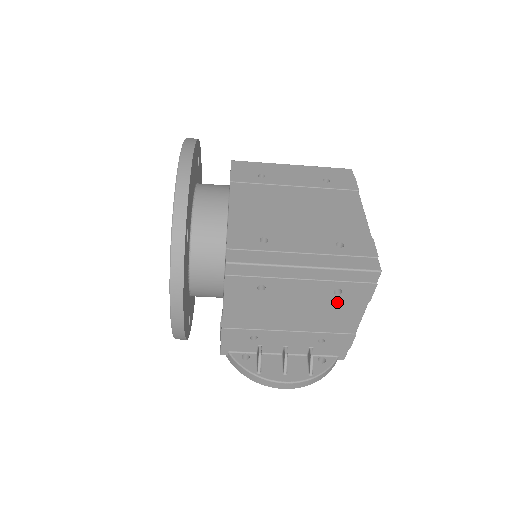
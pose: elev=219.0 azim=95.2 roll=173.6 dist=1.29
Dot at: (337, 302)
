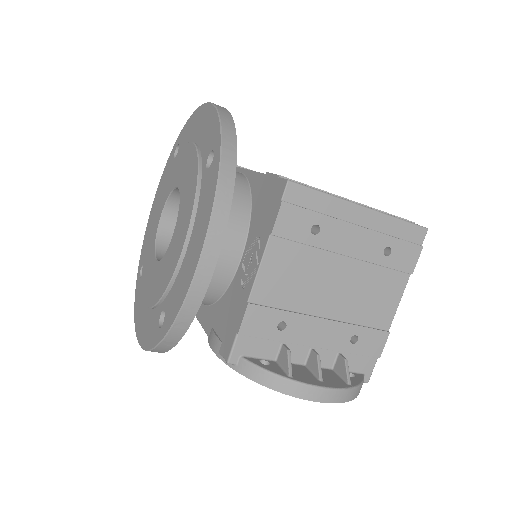
Dot at: (382, 271)
